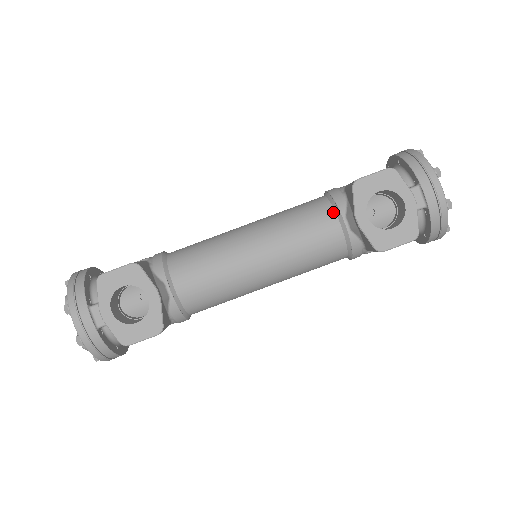
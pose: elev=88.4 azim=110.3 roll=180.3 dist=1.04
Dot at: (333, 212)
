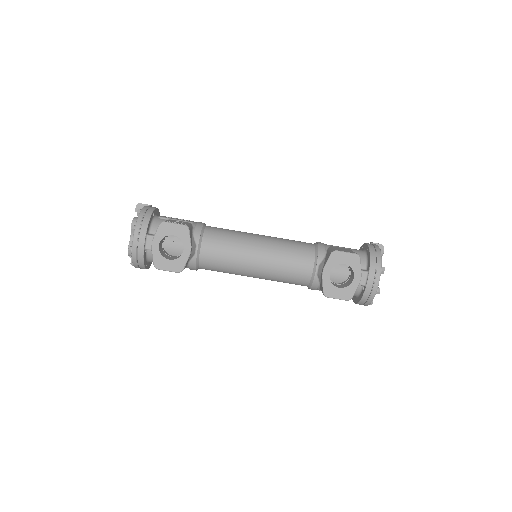
Dot at: (314, 259)
